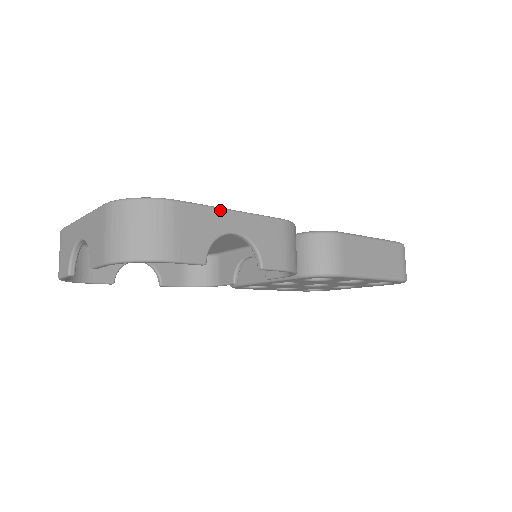
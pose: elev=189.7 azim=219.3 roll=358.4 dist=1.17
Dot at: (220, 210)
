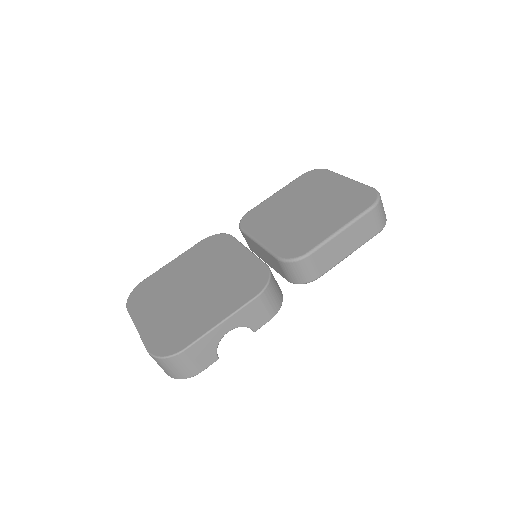
Dot at: (212, 331)
